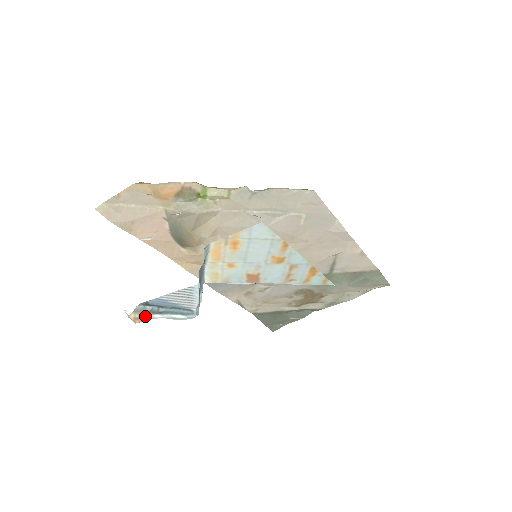
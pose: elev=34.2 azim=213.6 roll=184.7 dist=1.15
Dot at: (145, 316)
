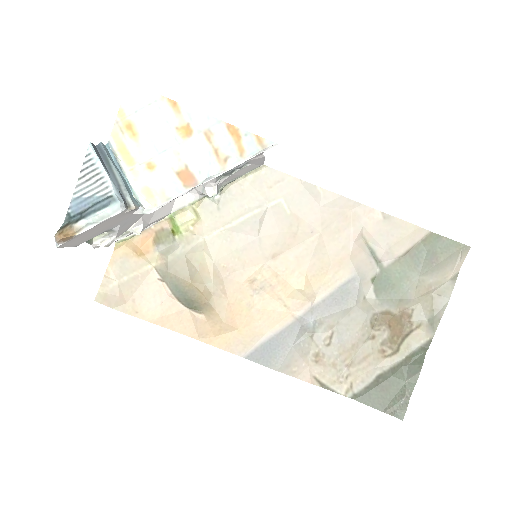
Dot at: (69, 227)
